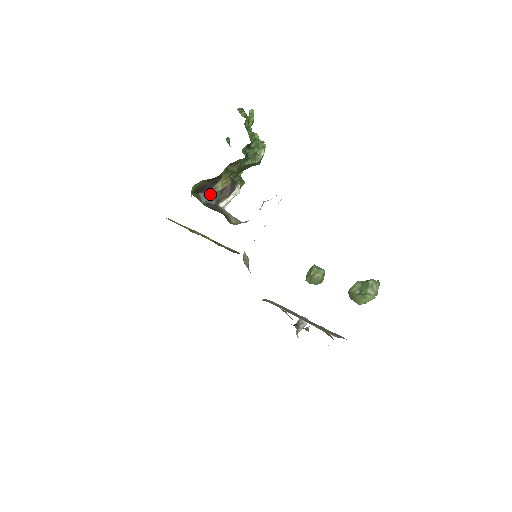
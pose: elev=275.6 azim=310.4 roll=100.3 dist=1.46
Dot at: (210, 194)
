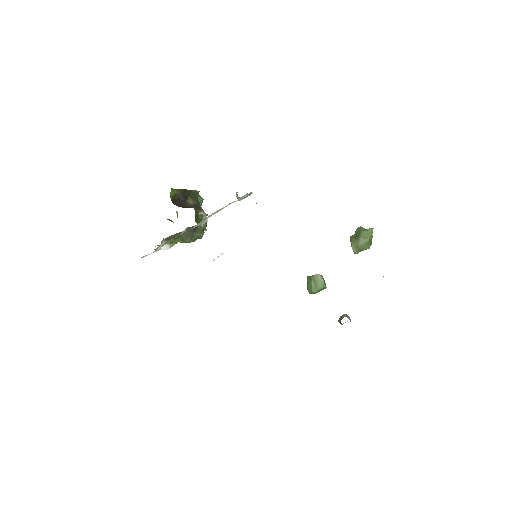
Dot at: (186, 206)
